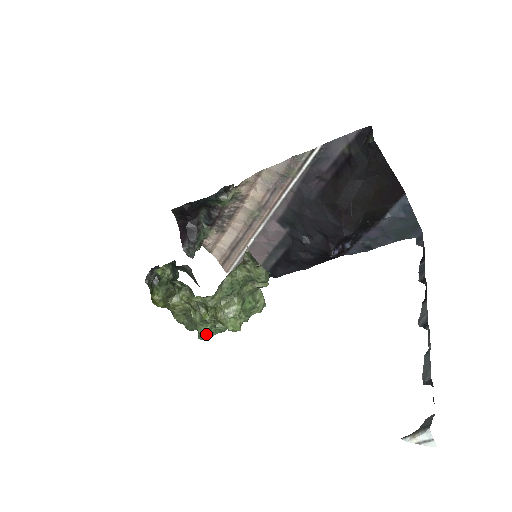
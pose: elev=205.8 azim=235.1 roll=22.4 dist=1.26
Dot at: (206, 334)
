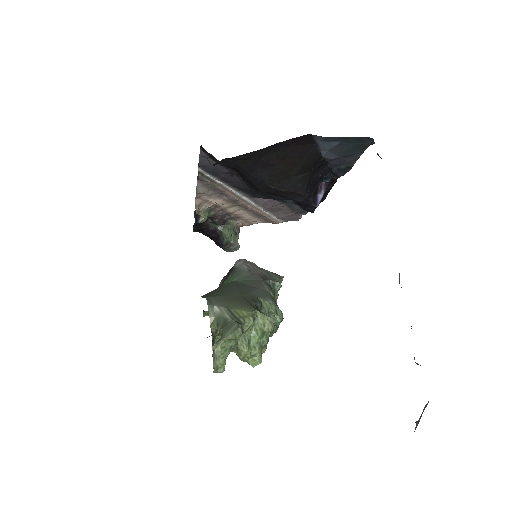
Dot at: occluded
